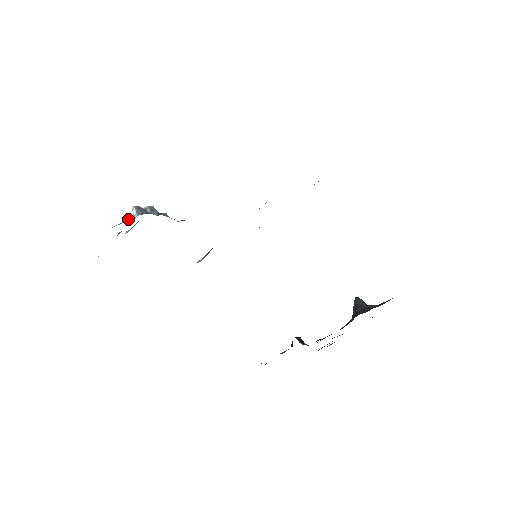
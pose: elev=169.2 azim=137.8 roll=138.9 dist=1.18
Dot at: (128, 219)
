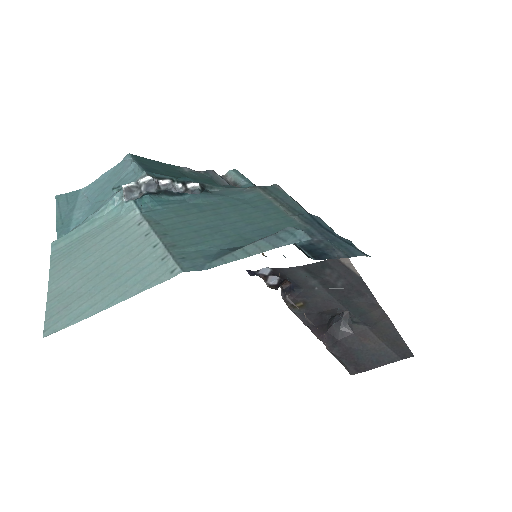
Dot at: (116, 197)
